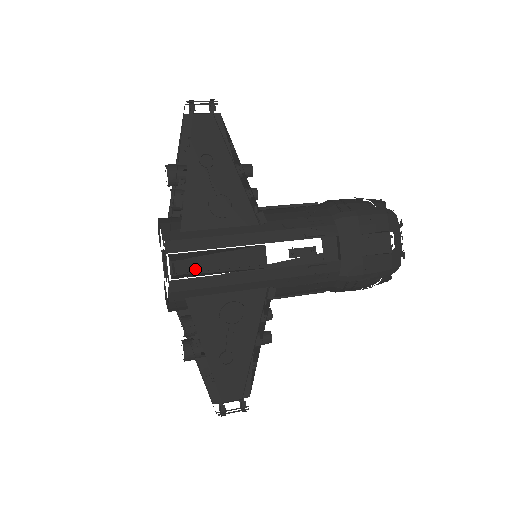
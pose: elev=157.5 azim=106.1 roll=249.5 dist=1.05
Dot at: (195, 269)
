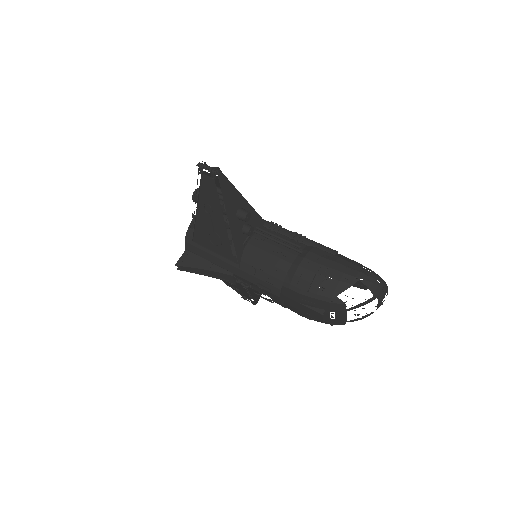
Dot at: (190, 270)
